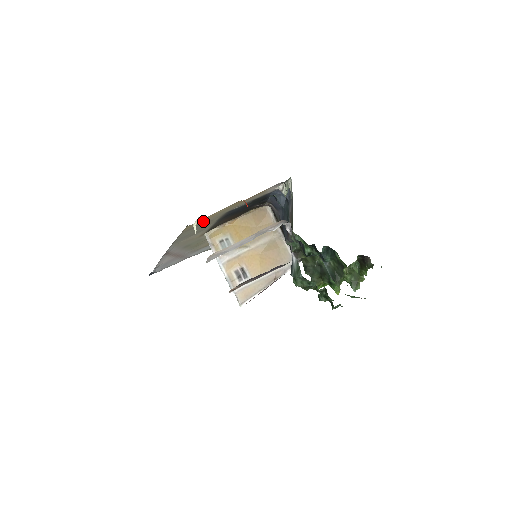
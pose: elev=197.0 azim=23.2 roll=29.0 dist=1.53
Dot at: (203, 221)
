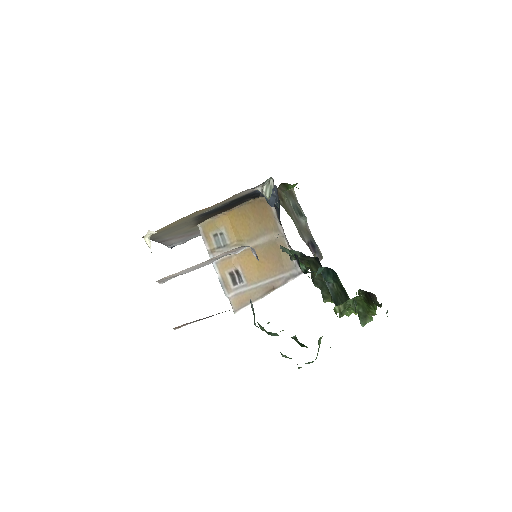
Dot at: (165, 228)
